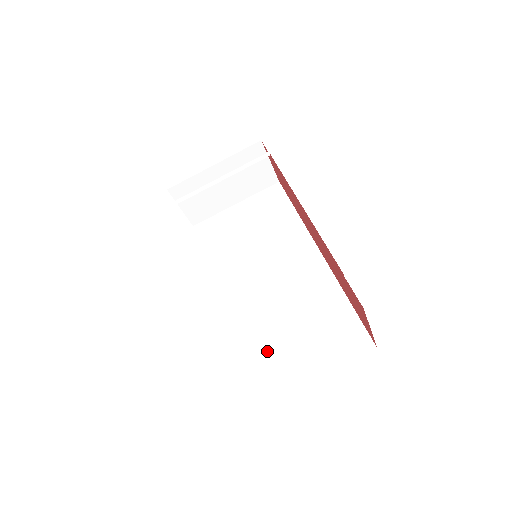
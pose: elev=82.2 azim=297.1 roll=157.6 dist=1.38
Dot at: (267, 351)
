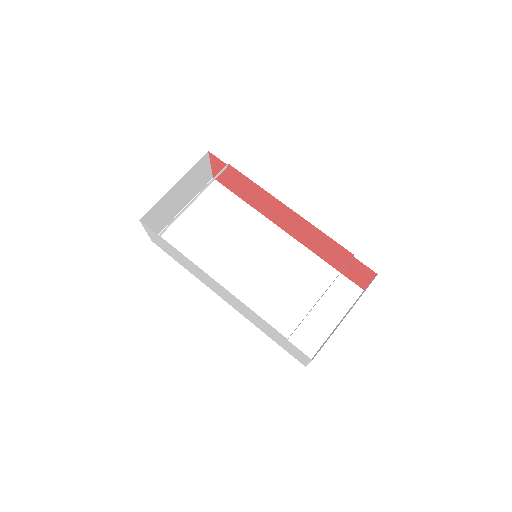
Dot at: (292, 323)
